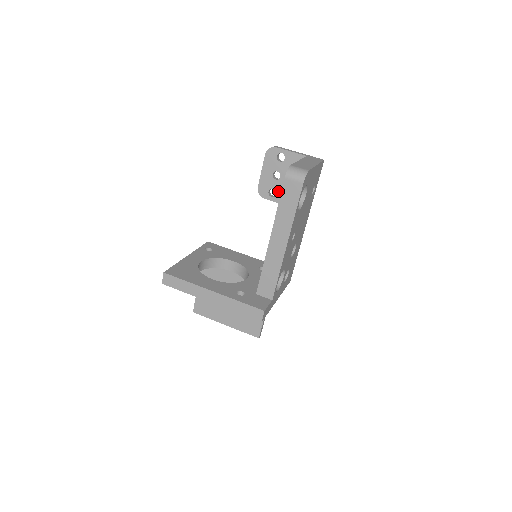
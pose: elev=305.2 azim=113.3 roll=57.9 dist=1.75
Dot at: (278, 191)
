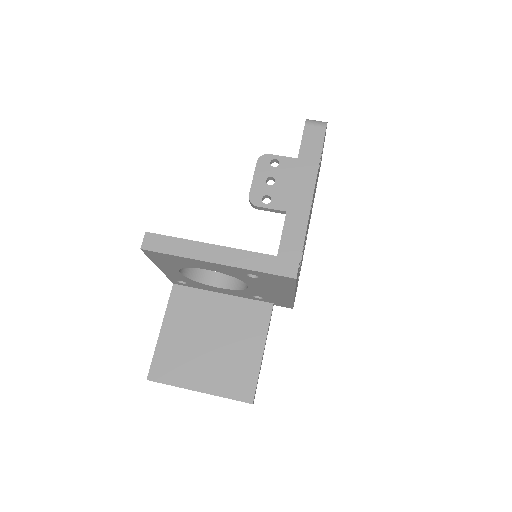
Dot at: (273, 197)
